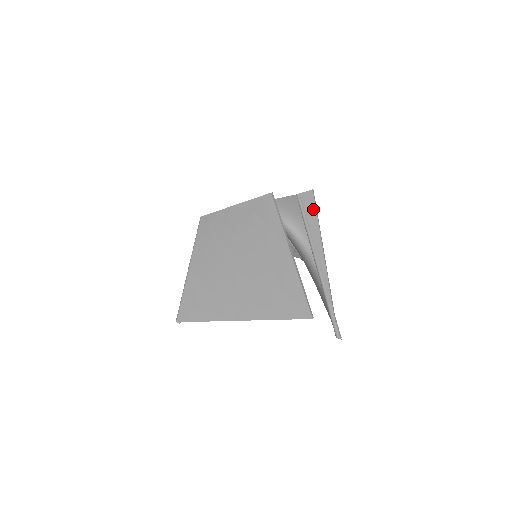
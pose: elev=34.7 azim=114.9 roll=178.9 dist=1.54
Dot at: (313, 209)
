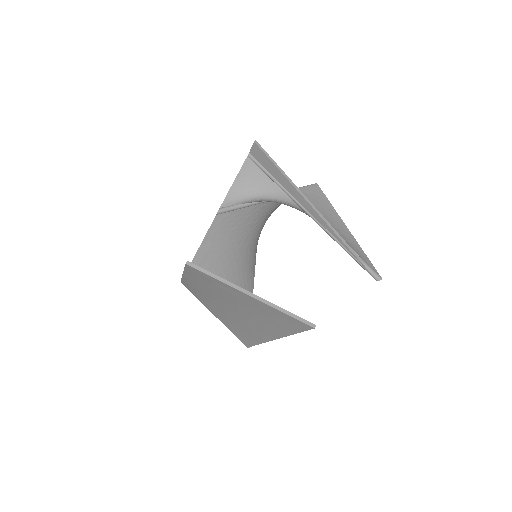
Dot at: (269, 163)
